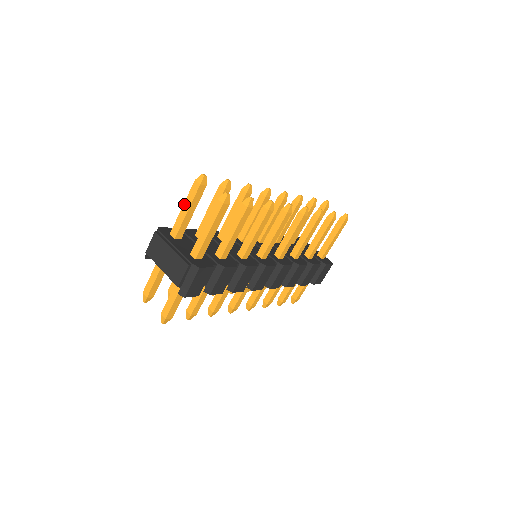
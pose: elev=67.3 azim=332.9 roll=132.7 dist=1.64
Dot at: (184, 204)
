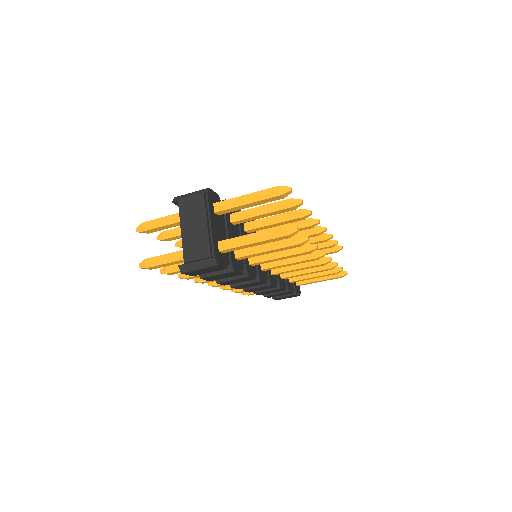
Dot at: (250, 194)
